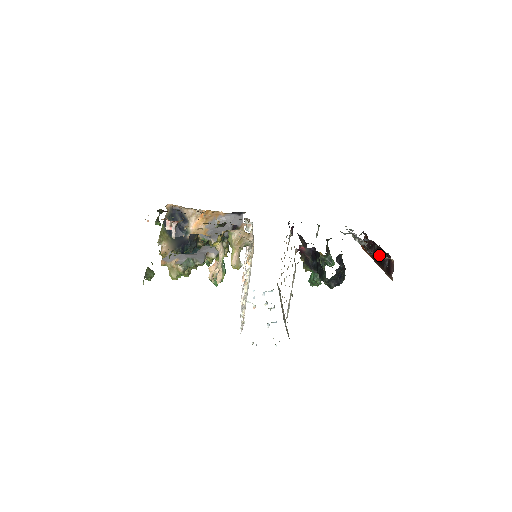
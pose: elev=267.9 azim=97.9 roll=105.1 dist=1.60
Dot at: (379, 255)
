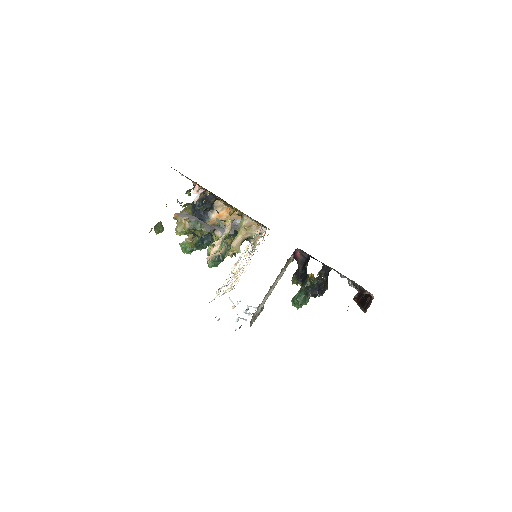
Dot at: (363, 288)
